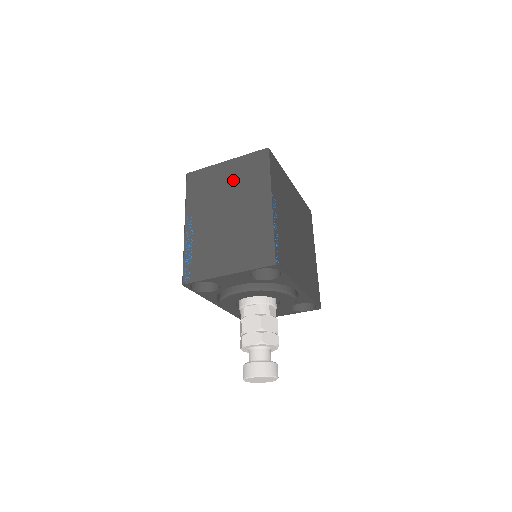
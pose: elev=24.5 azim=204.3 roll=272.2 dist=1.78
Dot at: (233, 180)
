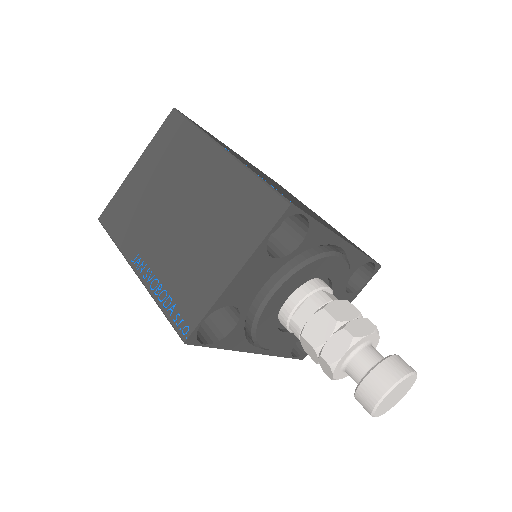
Dot at: (158, 173)
